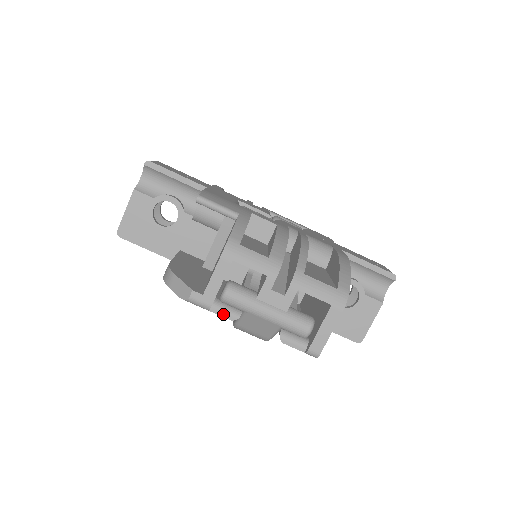
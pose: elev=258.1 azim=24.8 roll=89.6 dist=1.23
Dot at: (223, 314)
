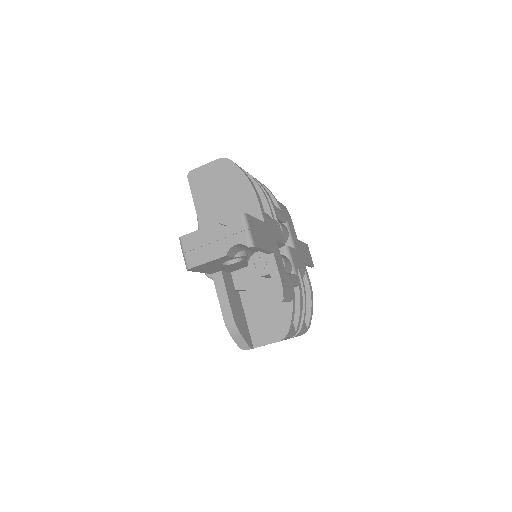
Dot at: occluded
